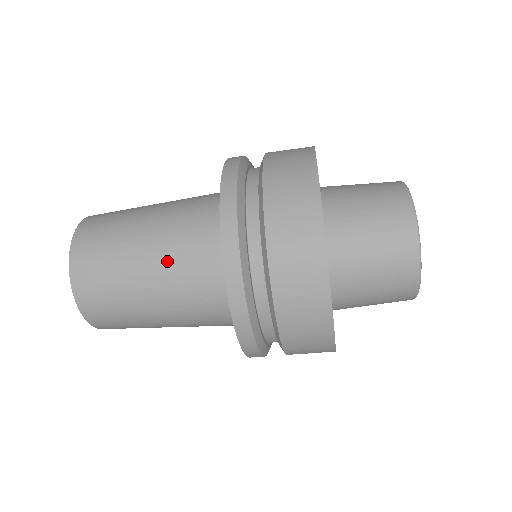
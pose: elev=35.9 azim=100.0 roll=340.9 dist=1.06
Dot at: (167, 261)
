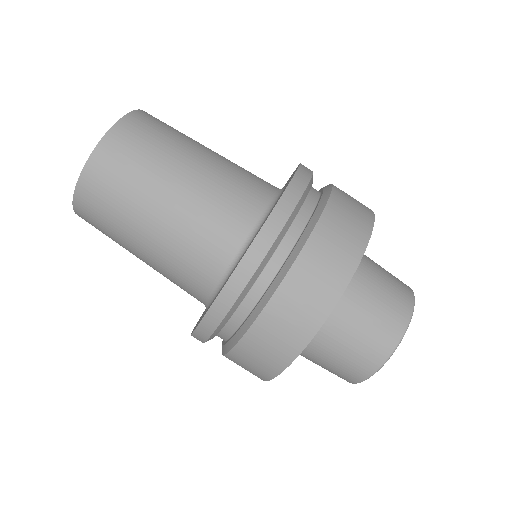
Dot at: occluded
